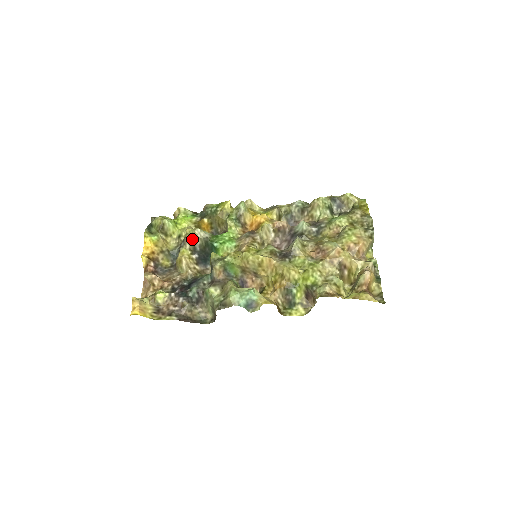
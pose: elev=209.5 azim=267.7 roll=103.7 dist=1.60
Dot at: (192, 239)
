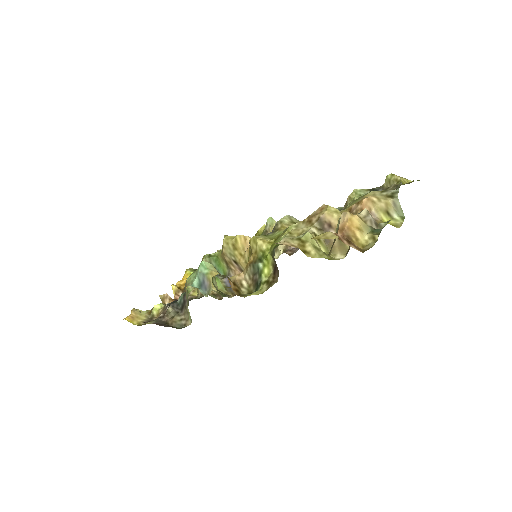
Dot at: occluded
